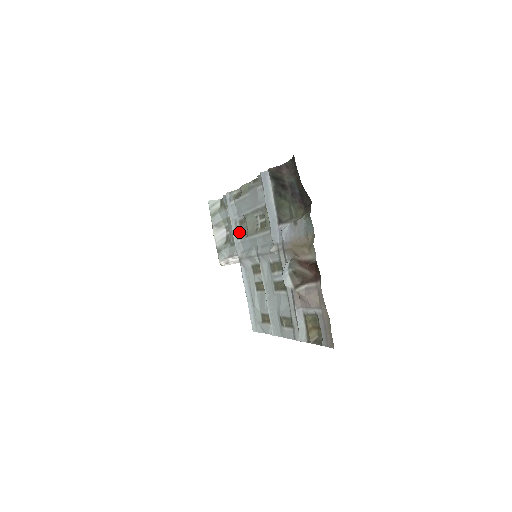
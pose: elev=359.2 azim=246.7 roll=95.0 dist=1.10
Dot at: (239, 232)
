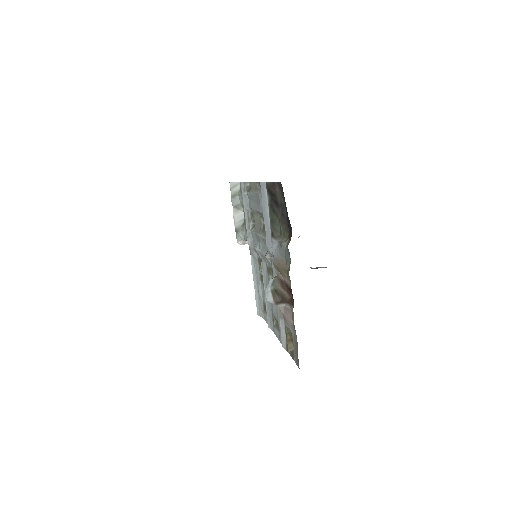
Dot at: (250, 223)
